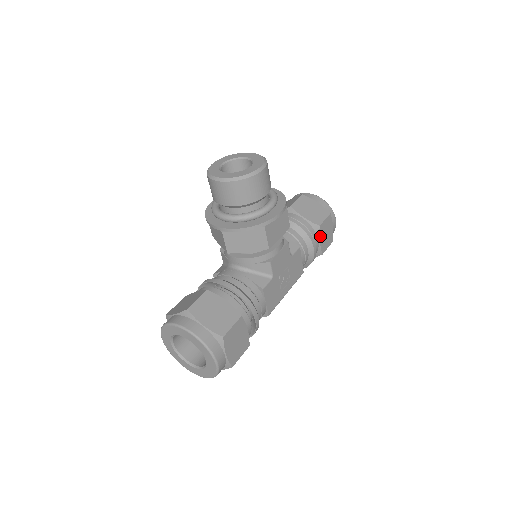
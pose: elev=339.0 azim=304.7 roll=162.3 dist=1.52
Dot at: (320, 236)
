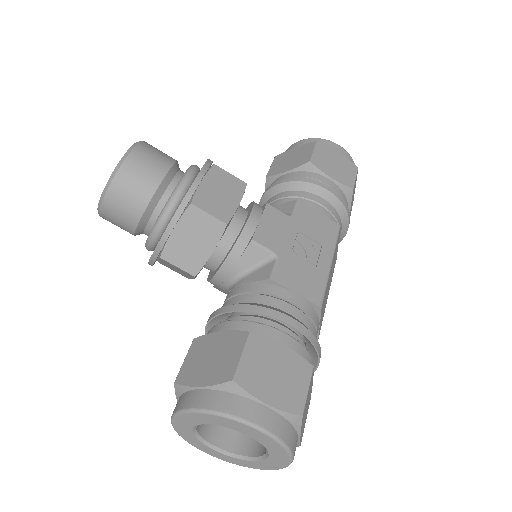
Dot at: (324, 172)
